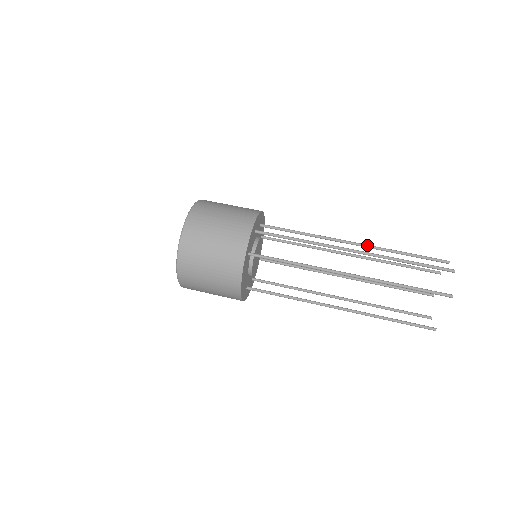
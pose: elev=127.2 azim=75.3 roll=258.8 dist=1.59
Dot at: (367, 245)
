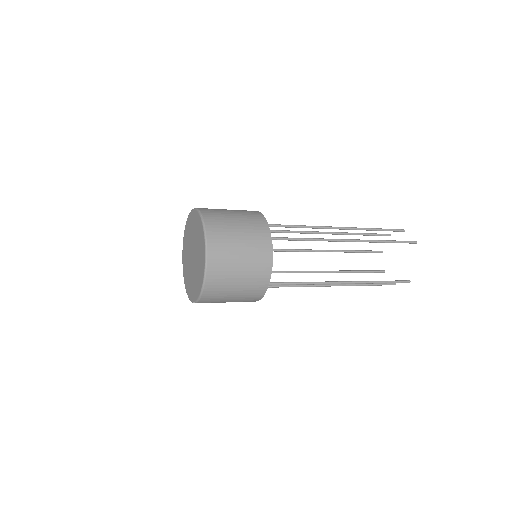
Dot at: (336, 232)
